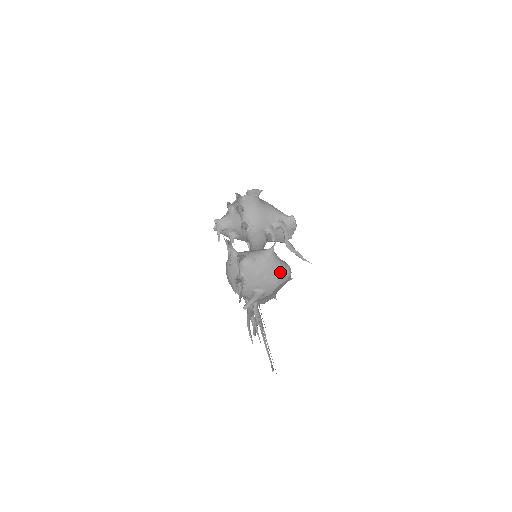
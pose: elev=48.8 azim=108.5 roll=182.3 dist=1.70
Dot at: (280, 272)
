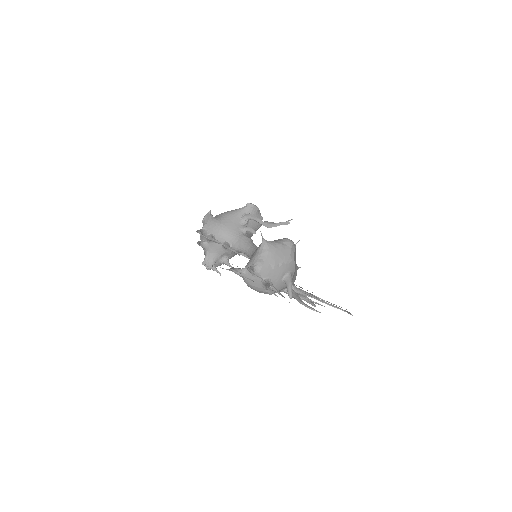
Dot at: (285, 249)
